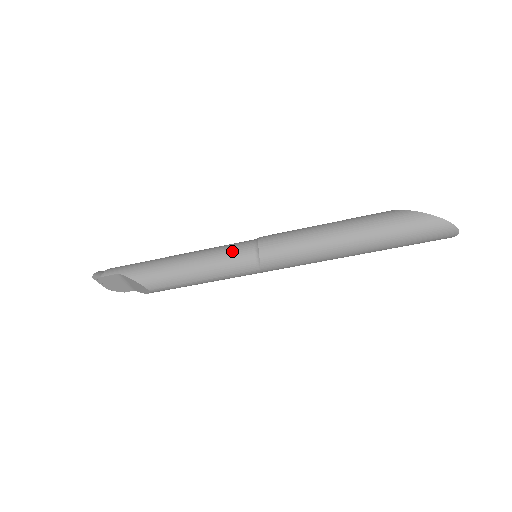
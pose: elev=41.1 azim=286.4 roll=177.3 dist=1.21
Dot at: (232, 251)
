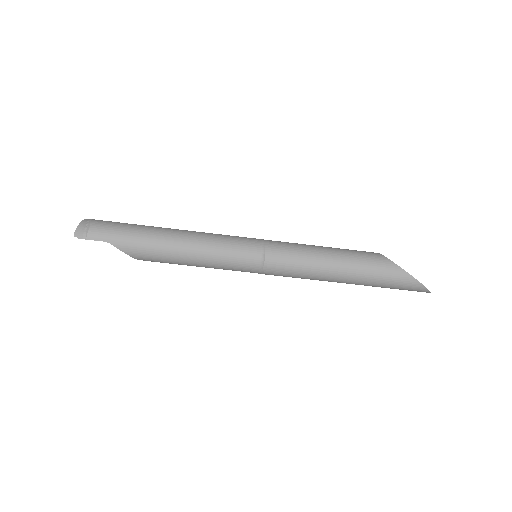
Dot at: (237, 257)
